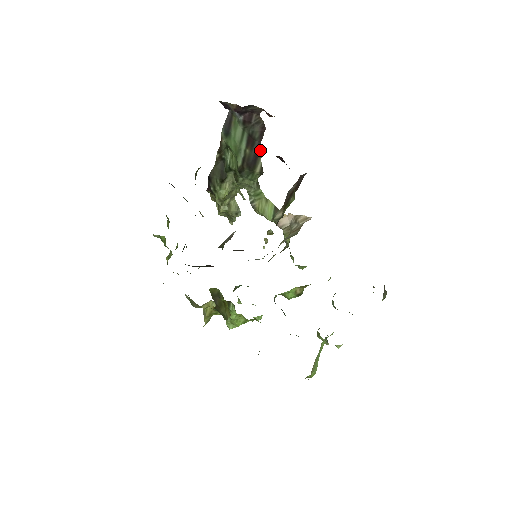
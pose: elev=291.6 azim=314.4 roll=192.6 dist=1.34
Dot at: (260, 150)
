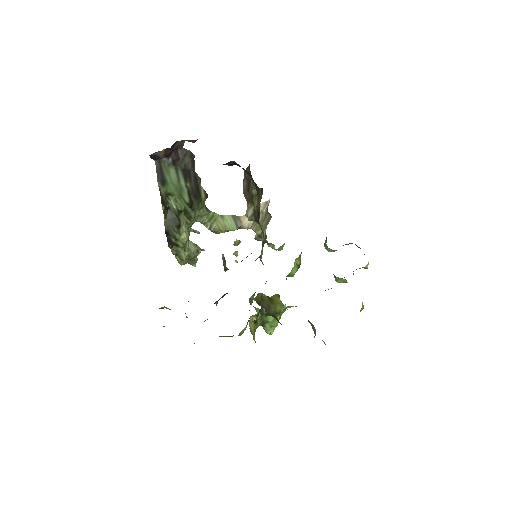
Dot at: (197, 177)
